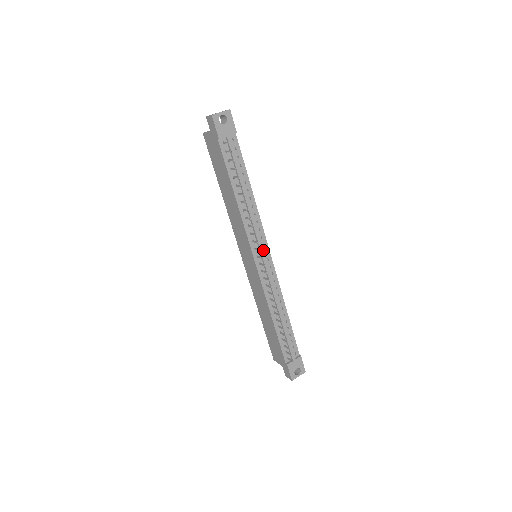
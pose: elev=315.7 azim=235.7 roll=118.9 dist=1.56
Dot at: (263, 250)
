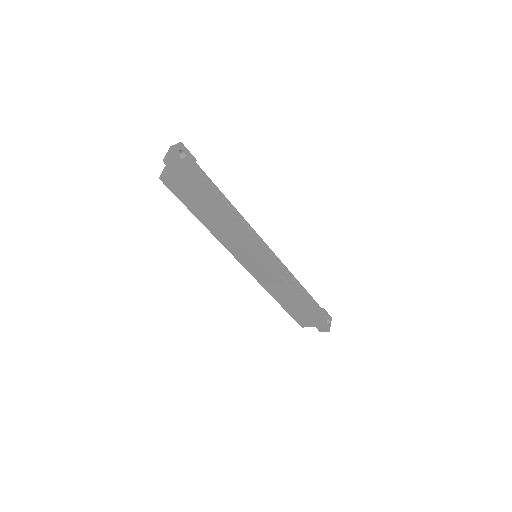
Dot at: (263, 247)
